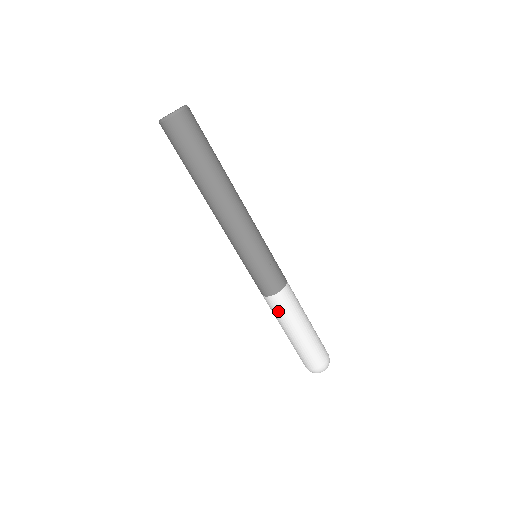
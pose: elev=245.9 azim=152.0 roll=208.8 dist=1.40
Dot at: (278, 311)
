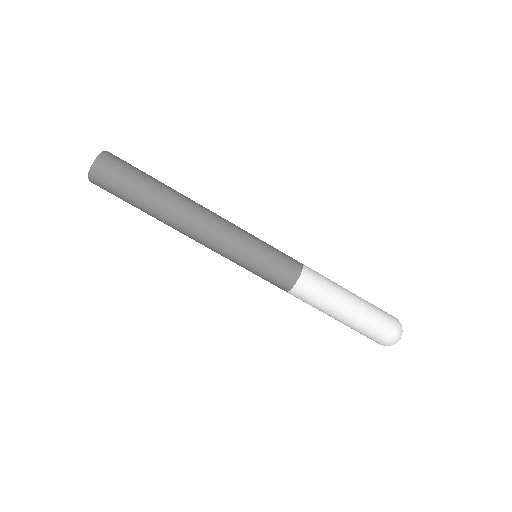
Dot at: occluded
